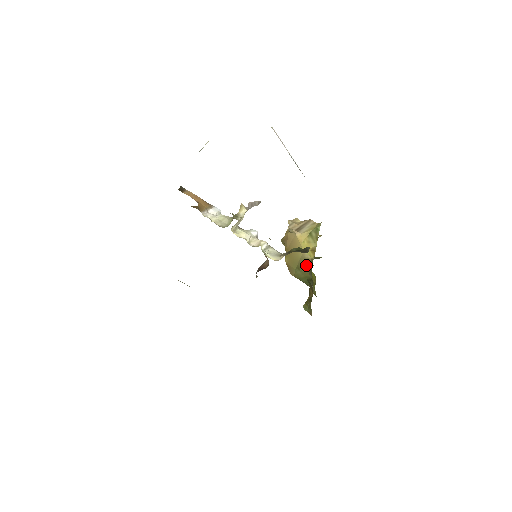
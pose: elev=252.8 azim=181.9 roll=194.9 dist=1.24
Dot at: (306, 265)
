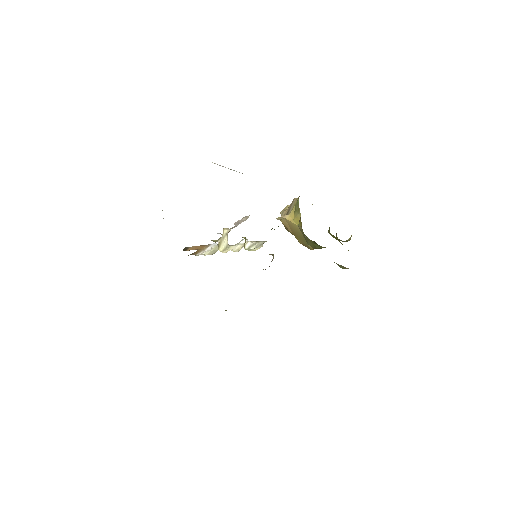
Dot at: (304, 235)
